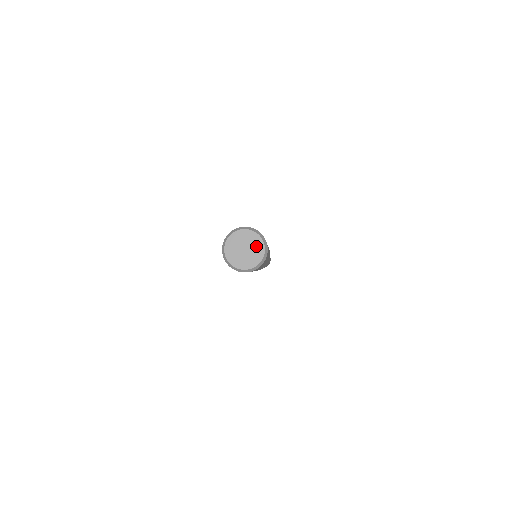
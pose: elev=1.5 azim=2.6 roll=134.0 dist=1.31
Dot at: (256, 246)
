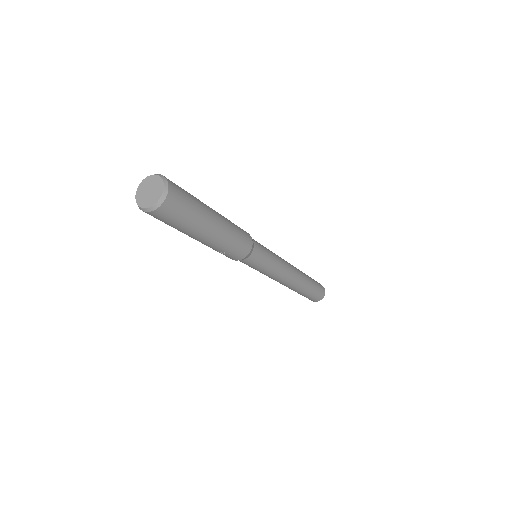
Dot at: (156, 194)
